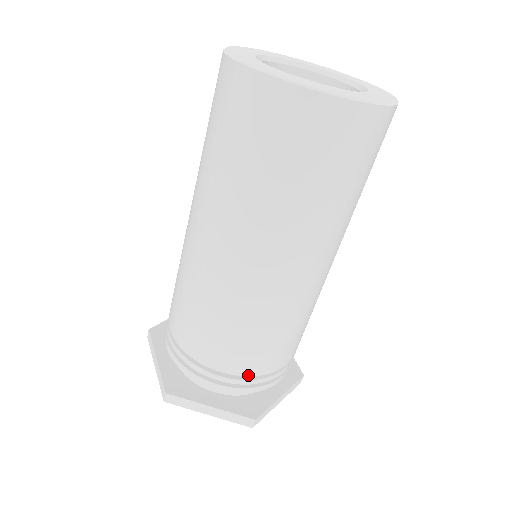
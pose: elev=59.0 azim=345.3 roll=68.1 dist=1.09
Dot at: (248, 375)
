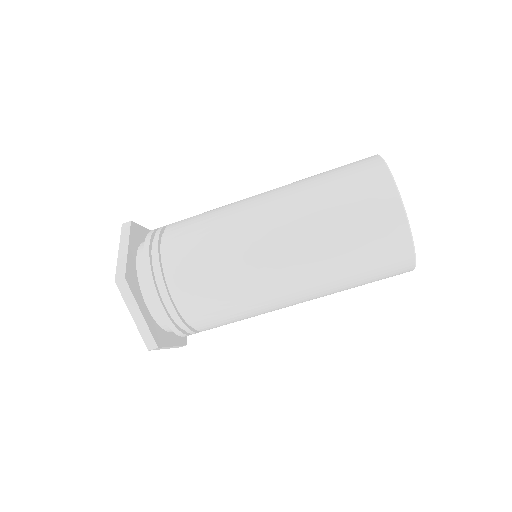
Dot at: occluded
